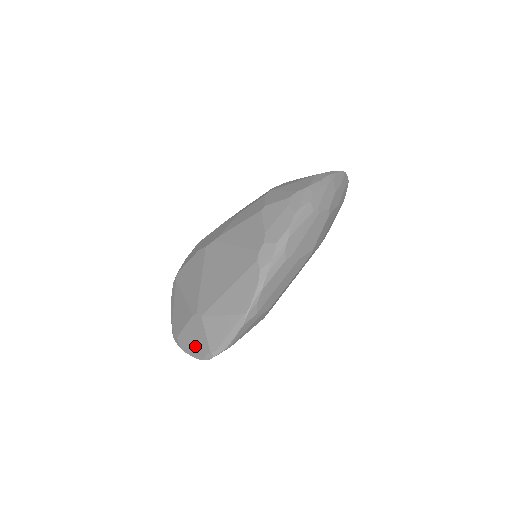
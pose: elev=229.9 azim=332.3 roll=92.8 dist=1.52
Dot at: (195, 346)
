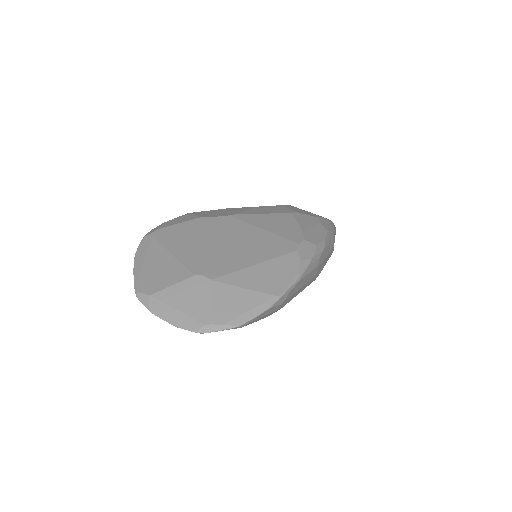
Dot at: (185, 312)
